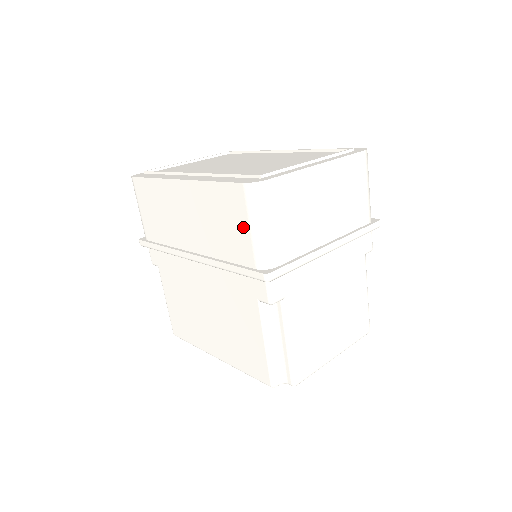
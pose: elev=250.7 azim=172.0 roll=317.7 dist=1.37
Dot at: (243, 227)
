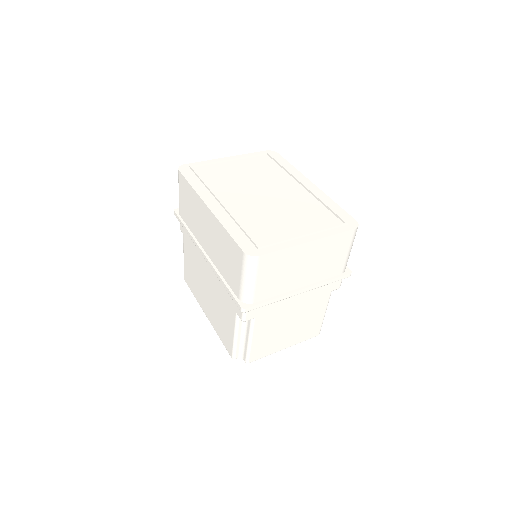
Dot at: (237, 272)
